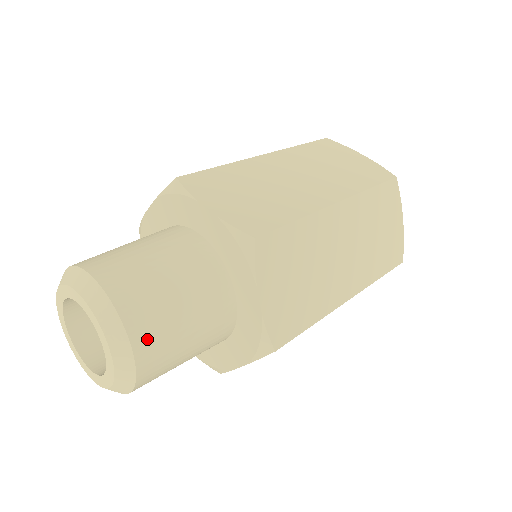
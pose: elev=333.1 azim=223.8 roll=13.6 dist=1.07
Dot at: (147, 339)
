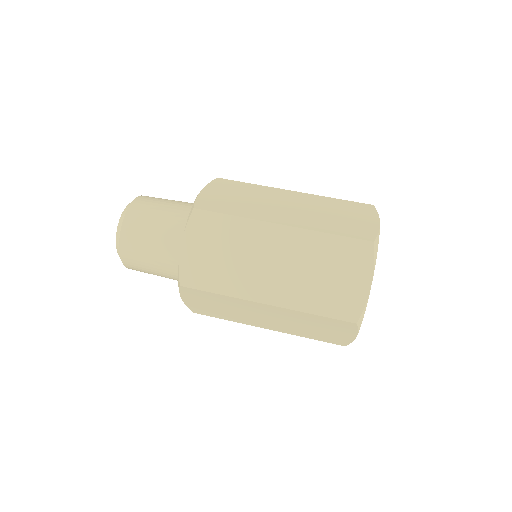
Dot at: (132, 267)
